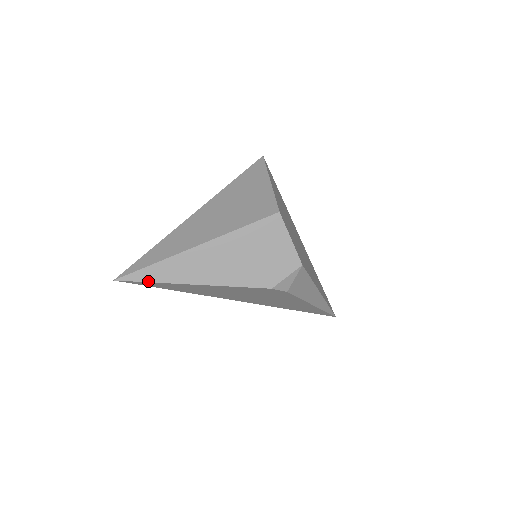
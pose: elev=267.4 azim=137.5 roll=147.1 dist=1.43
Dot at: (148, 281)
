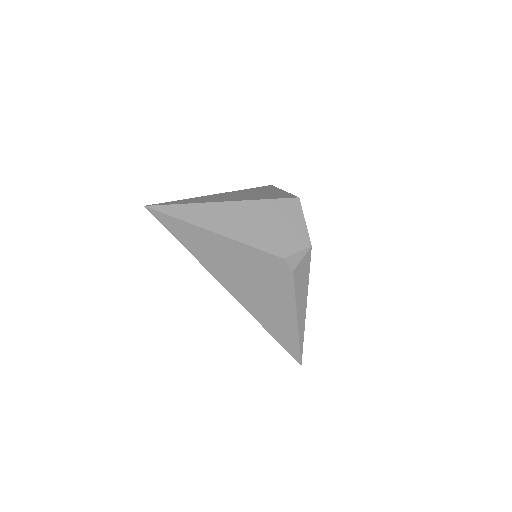
Dot at: (176, 217)
